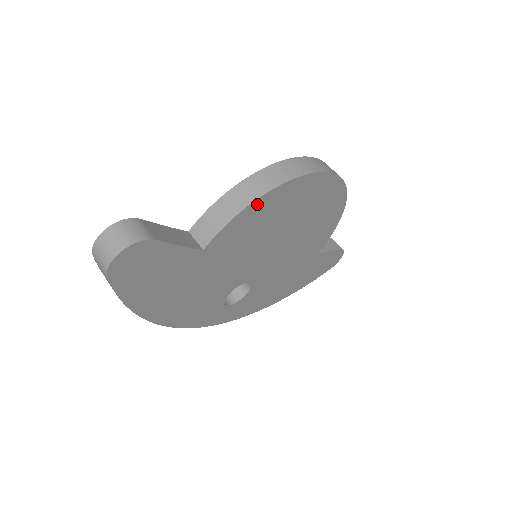
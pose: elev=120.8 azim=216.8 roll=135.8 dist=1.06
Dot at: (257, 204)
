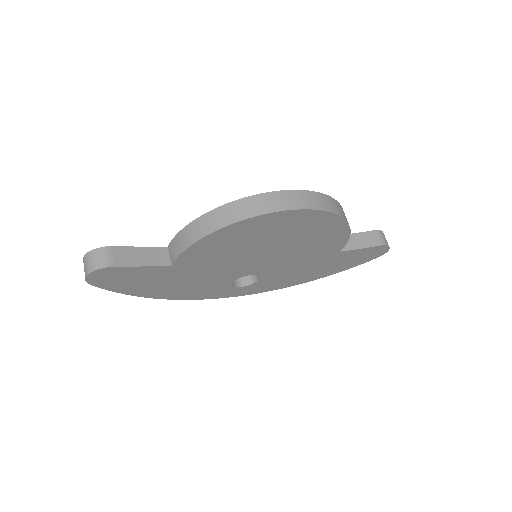
Dot at: (208, 239)
